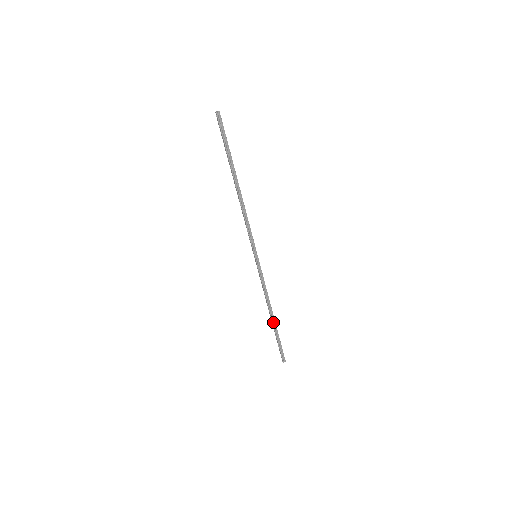
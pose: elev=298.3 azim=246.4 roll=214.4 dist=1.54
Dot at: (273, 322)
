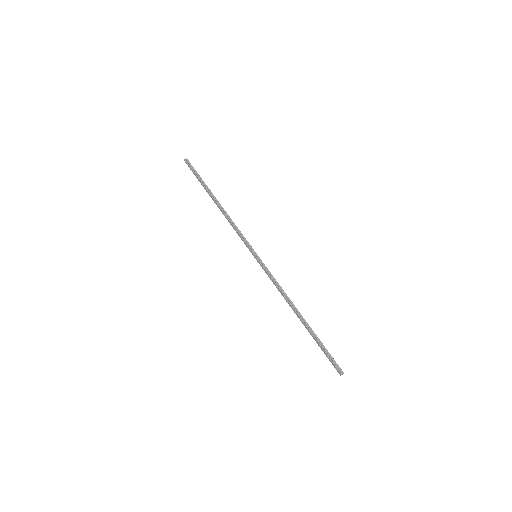
Dot at: (304, 322)
